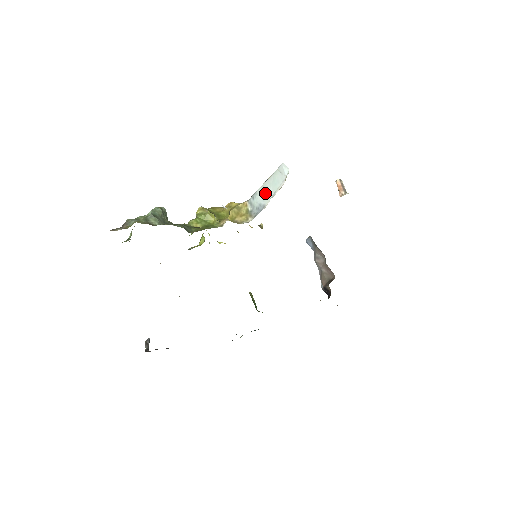
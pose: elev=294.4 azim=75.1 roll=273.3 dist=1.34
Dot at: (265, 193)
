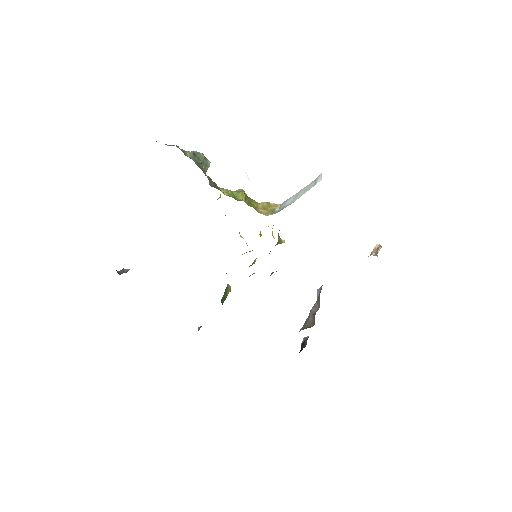
Dot at: (295, 198)
